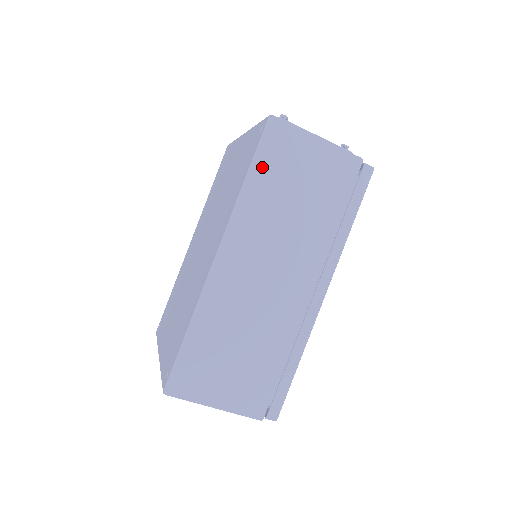
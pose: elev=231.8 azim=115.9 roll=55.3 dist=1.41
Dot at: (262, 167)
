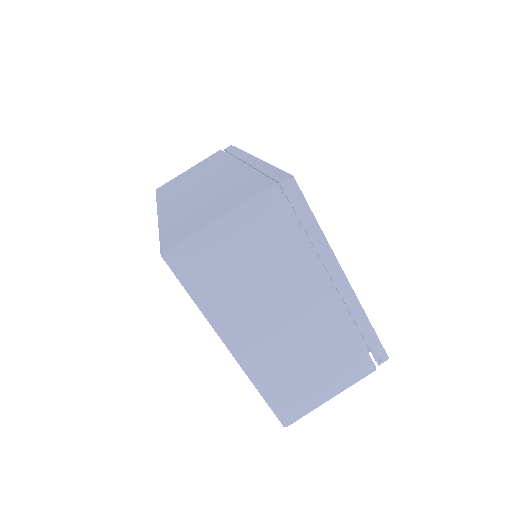
Dot at: (163, 192)
